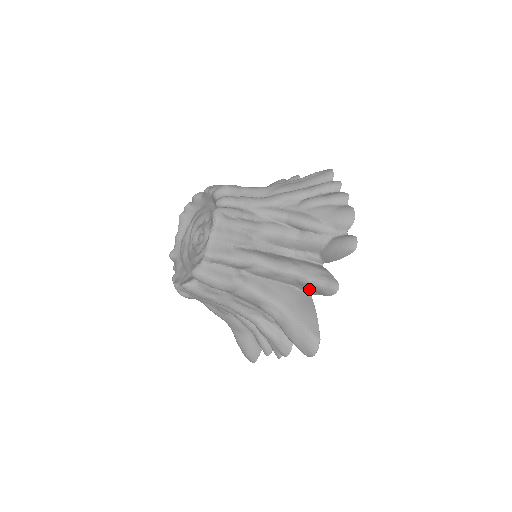
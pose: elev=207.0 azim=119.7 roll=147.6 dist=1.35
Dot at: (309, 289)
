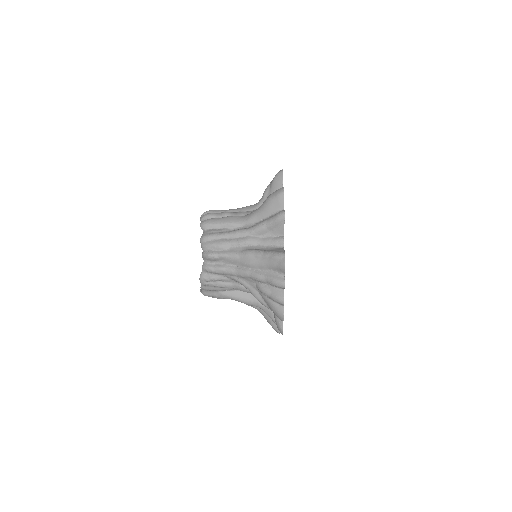
Dot at: occluded
